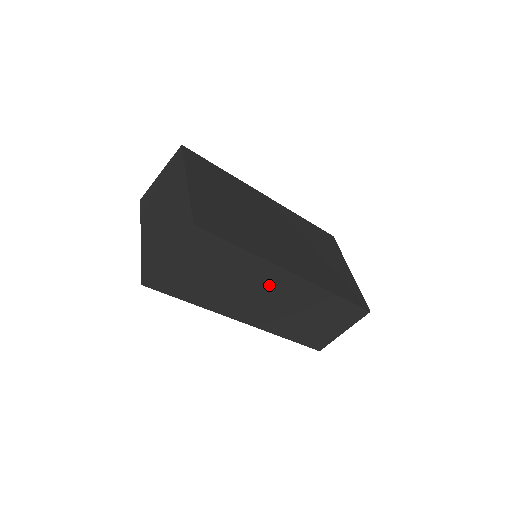
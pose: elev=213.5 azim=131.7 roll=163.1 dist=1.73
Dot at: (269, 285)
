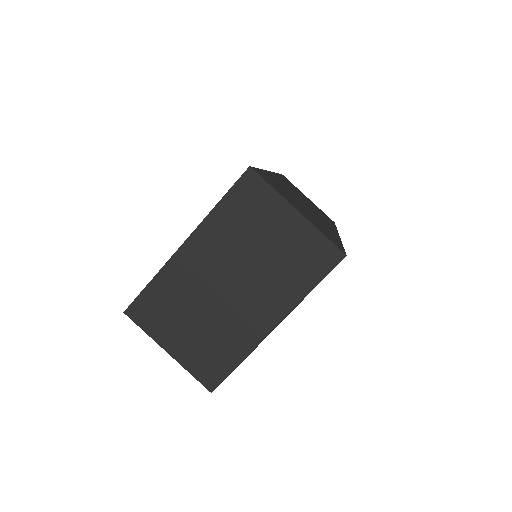
Dot at: occluded
